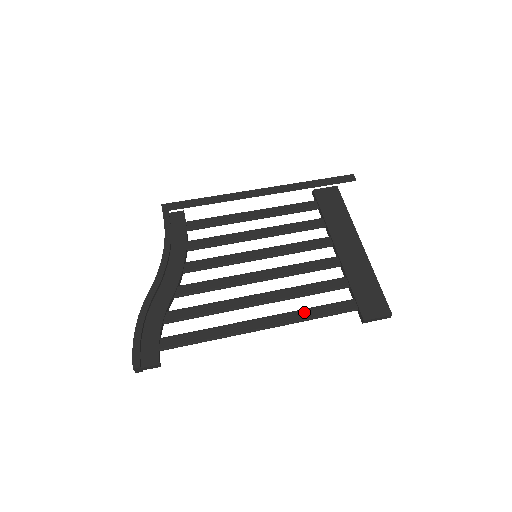
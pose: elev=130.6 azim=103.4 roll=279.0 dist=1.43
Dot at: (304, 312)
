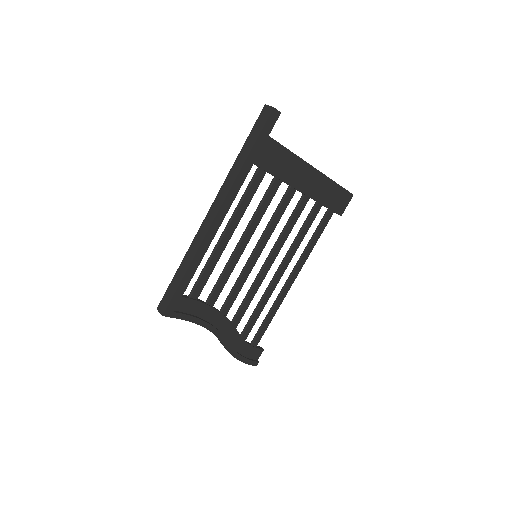
Dot at: (309, 249)
